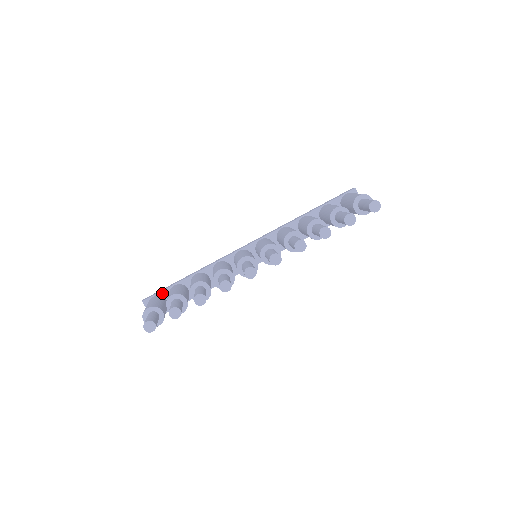
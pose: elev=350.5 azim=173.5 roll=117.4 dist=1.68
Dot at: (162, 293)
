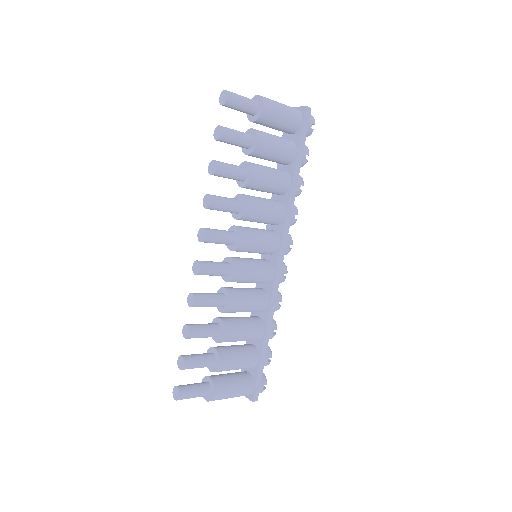
Dot at: occluded
